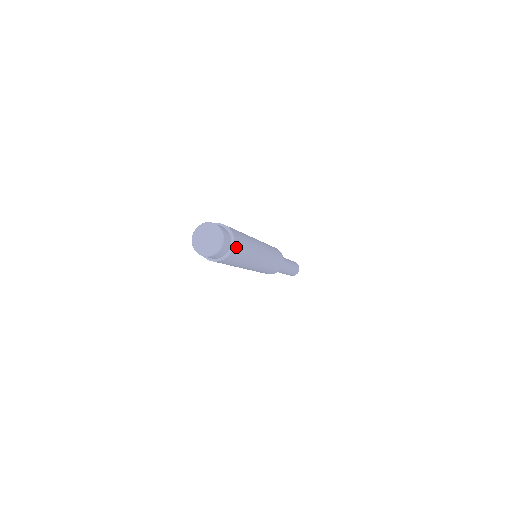
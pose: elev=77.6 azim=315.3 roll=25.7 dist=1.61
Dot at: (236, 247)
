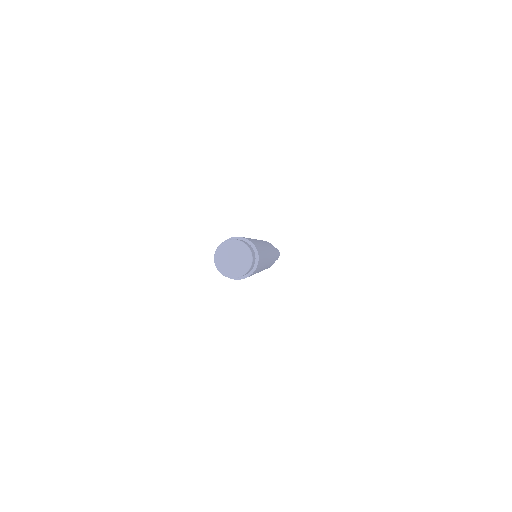
Dot at: (259, 253)
